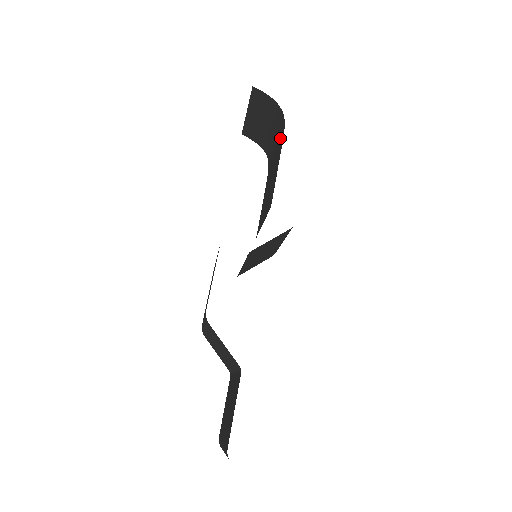
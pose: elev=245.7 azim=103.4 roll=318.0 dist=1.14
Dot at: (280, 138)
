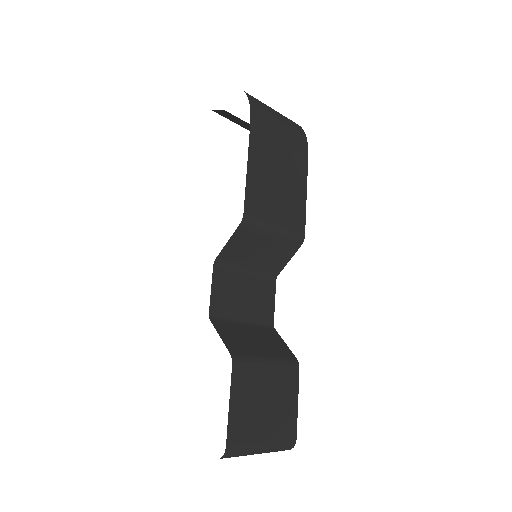
Dot at: occluded
